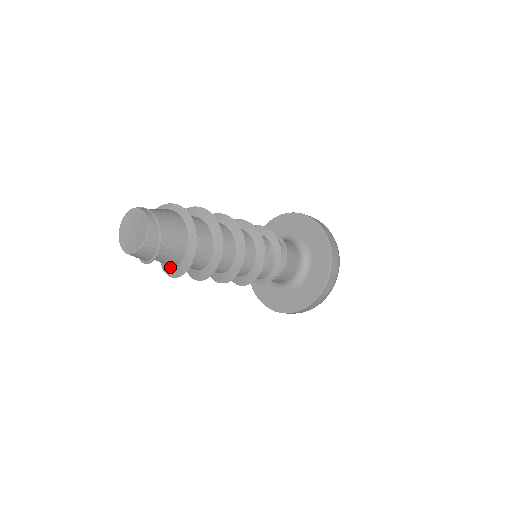
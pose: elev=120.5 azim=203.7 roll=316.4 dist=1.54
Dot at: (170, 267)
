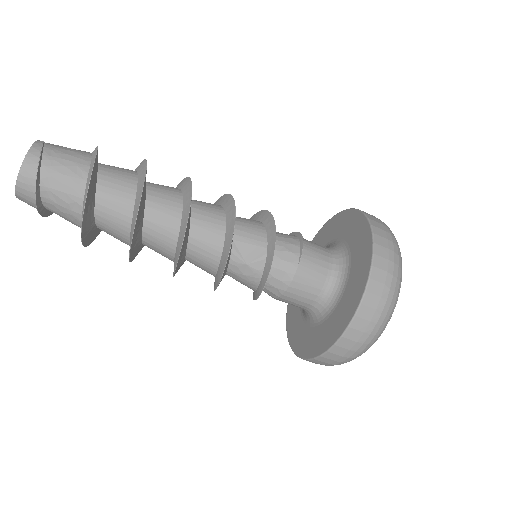
Dot at: occluded
